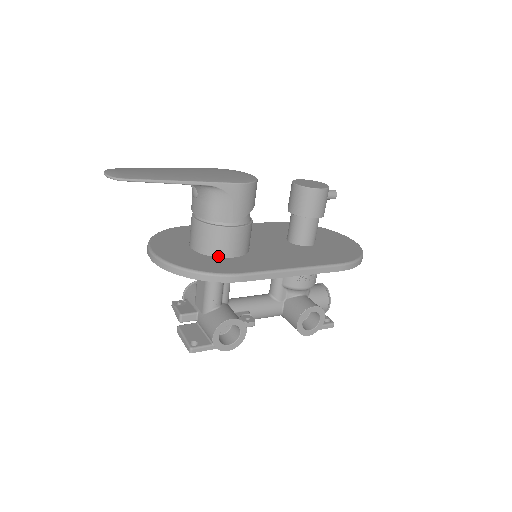
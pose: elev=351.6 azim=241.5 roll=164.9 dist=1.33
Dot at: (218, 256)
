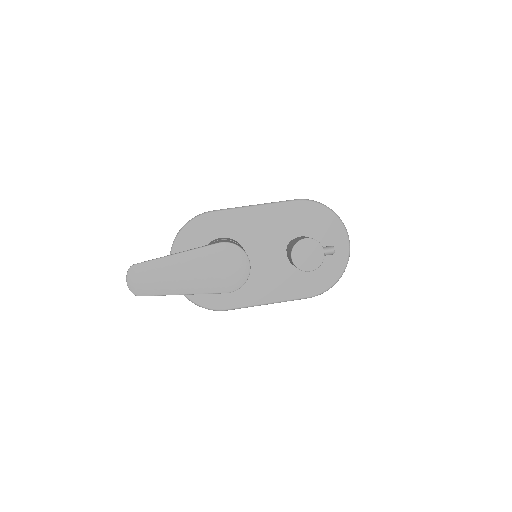
Dot at: occluded
